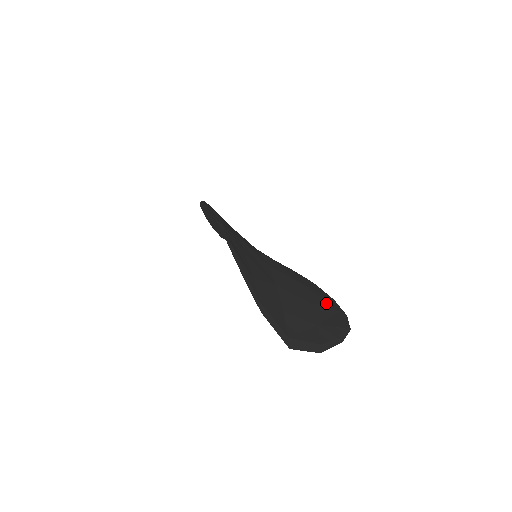
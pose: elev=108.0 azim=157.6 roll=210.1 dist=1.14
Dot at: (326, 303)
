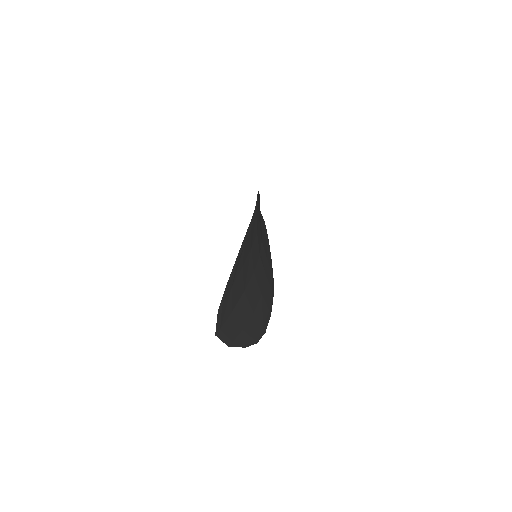
Dot at: (262, 317)
